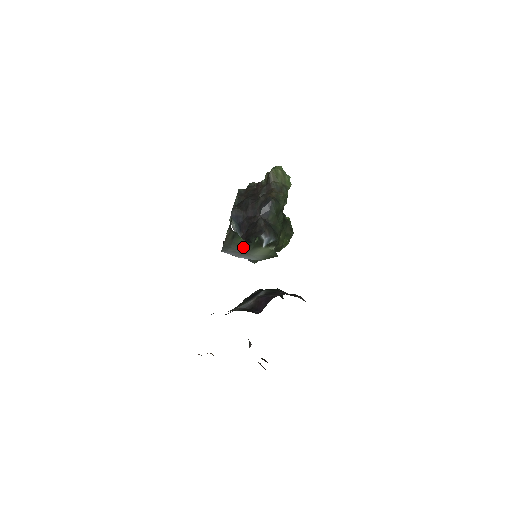
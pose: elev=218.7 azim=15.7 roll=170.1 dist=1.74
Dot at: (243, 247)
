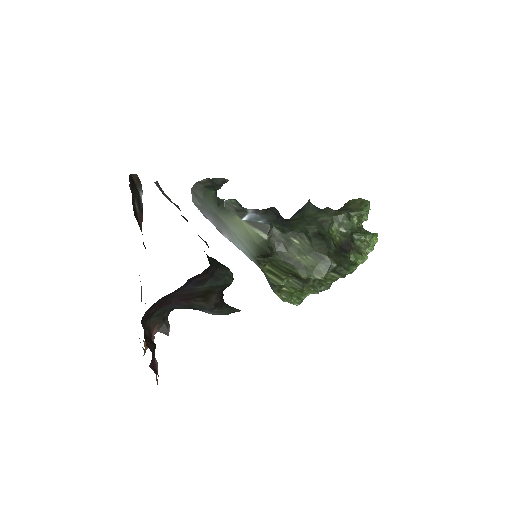
Dot at: (215, 204)
